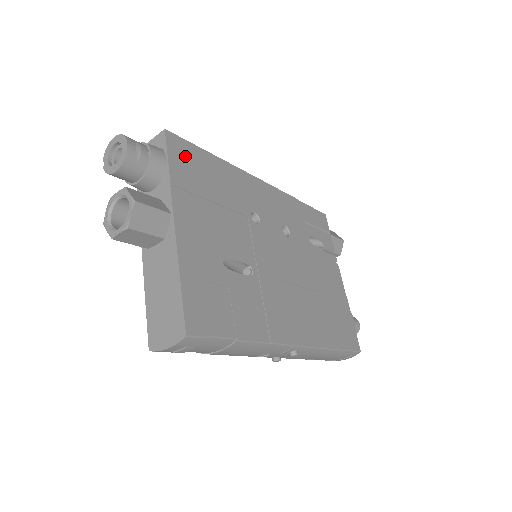
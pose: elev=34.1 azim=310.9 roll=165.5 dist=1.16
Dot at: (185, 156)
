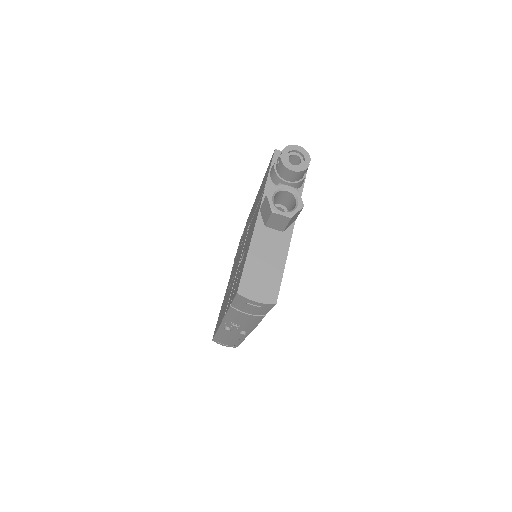
Dot at: occluded
